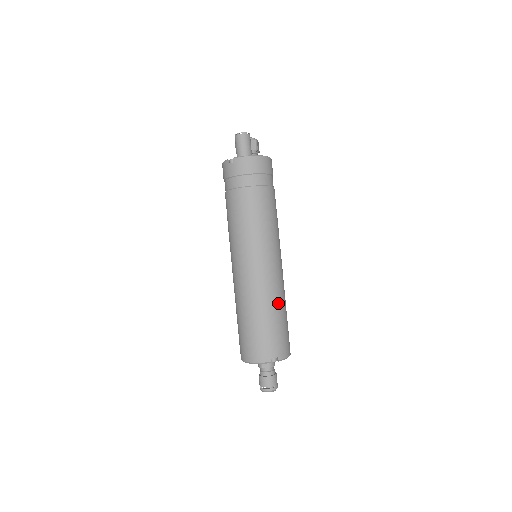
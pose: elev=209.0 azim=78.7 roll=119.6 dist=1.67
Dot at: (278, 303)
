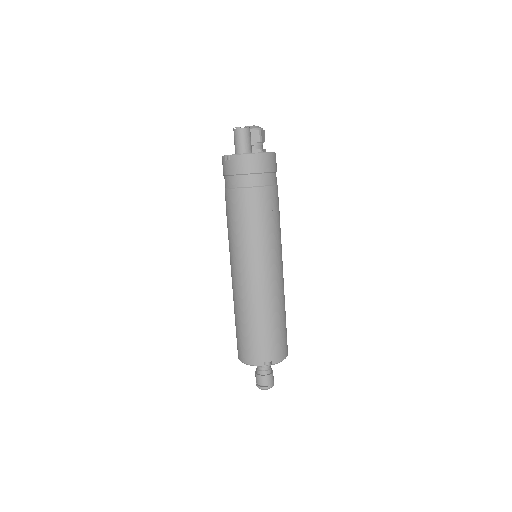
Dot at: (274, 309)
